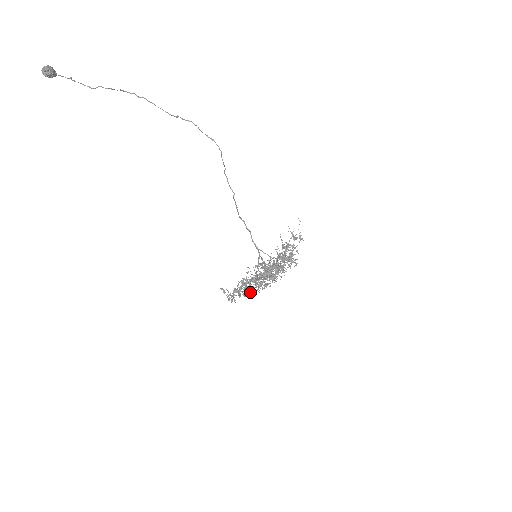
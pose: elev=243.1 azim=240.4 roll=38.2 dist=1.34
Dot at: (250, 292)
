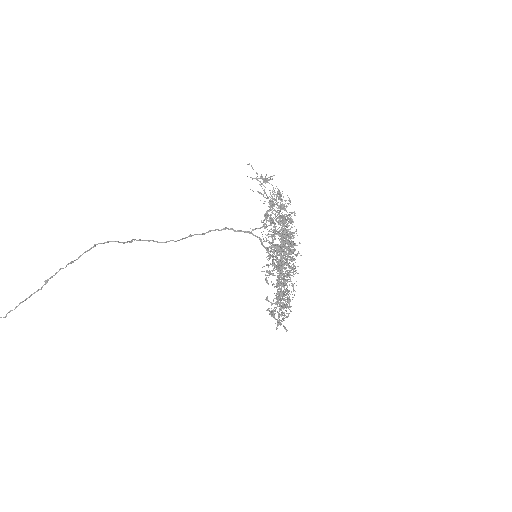
Dot at: occluded
